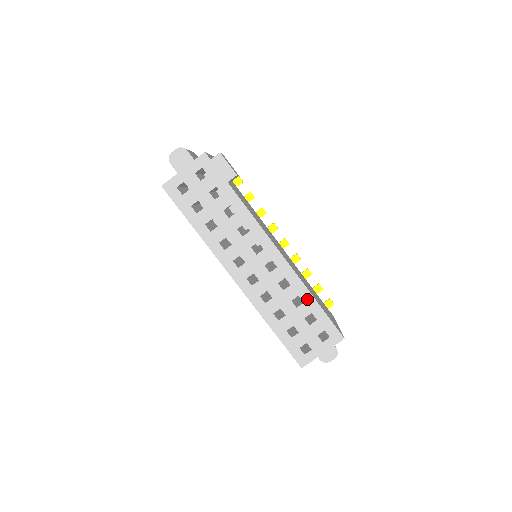
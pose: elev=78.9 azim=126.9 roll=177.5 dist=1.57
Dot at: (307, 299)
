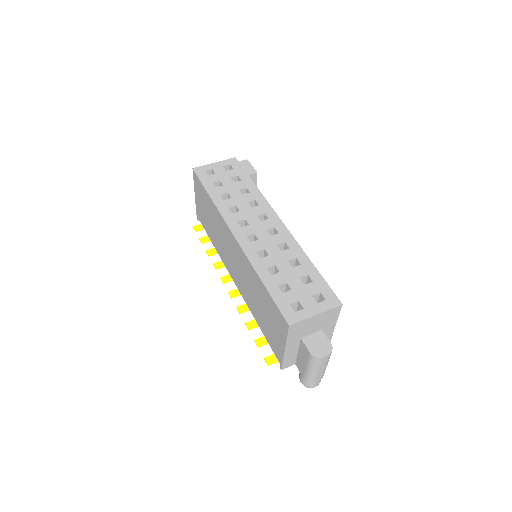
Dot at: (304, 262)
